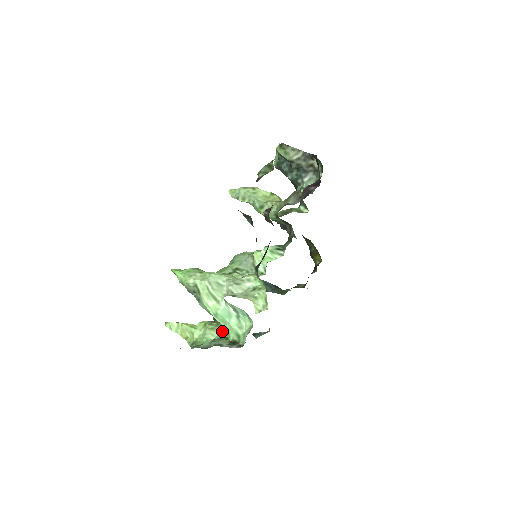
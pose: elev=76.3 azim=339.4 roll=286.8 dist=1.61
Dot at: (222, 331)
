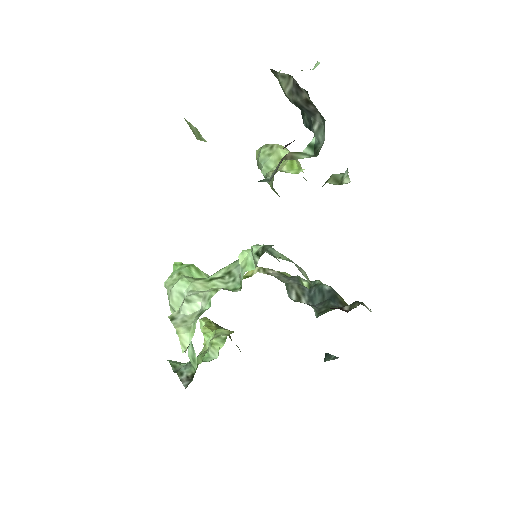
Dot at: (202, 354)
